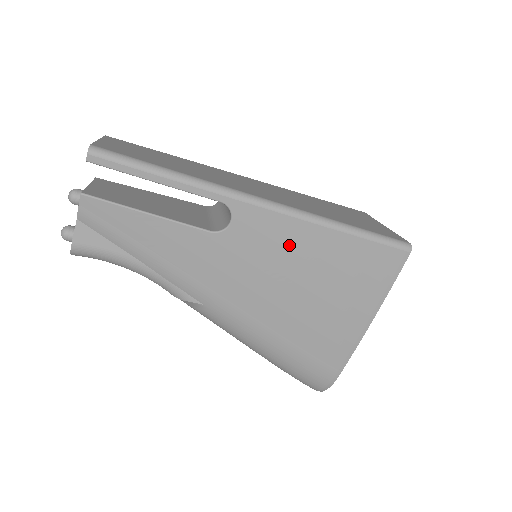
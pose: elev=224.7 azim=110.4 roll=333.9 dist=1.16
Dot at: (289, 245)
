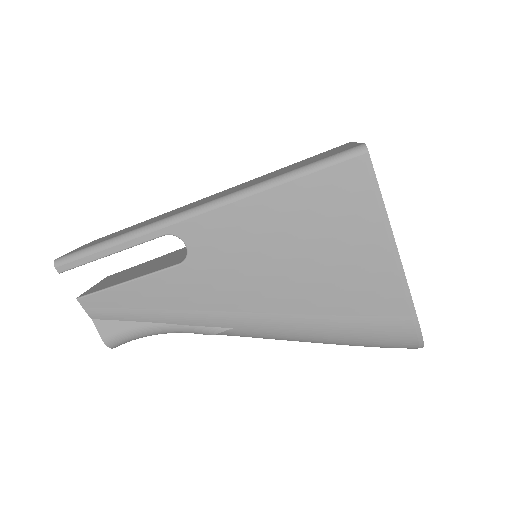
Dot at: (248, 230)
